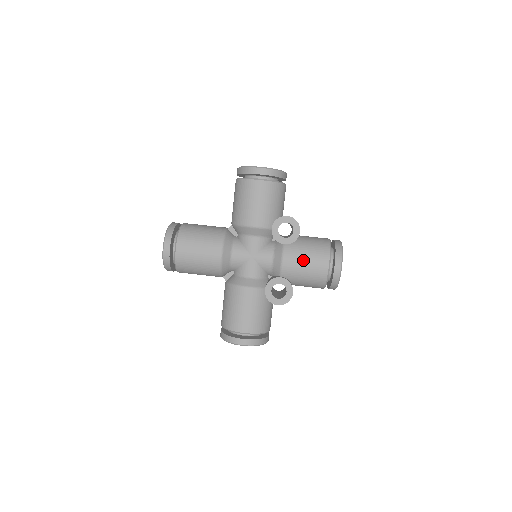
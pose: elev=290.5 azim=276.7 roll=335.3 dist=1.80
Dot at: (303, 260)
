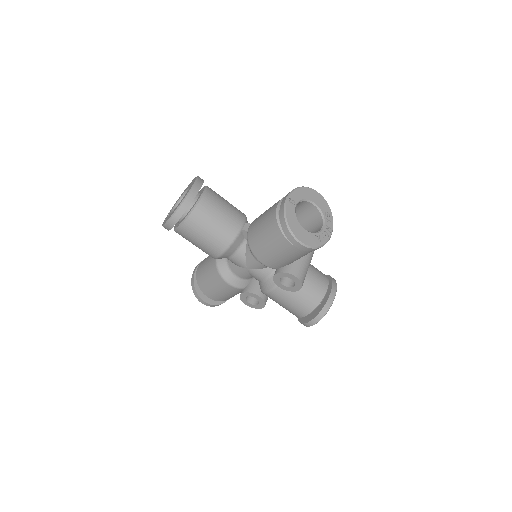
Dot at: (287, 302)
